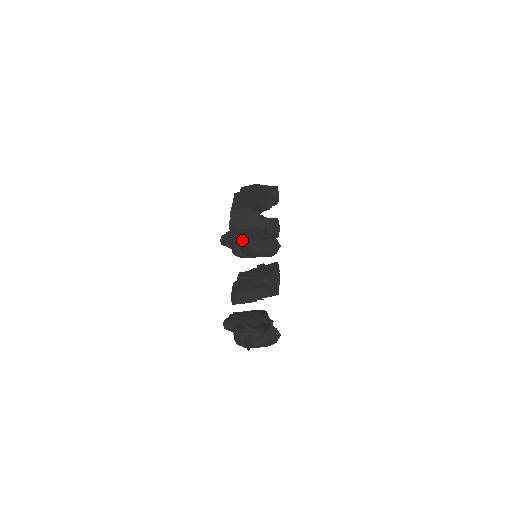
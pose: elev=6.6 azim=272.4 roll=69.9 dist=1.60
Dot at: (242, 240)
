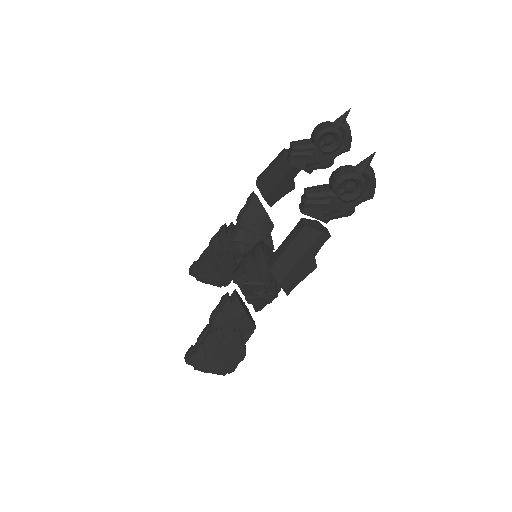
Dot at: (330, 122)
